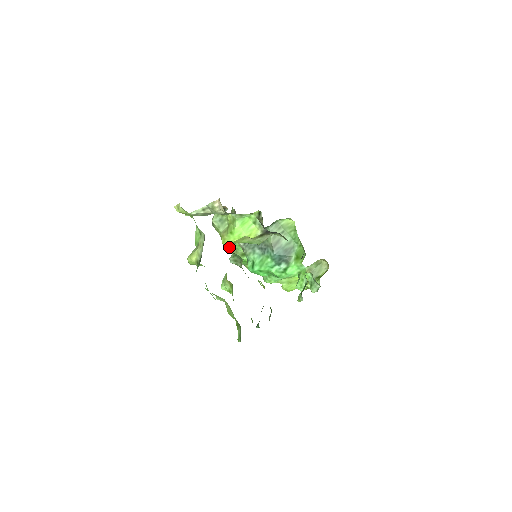
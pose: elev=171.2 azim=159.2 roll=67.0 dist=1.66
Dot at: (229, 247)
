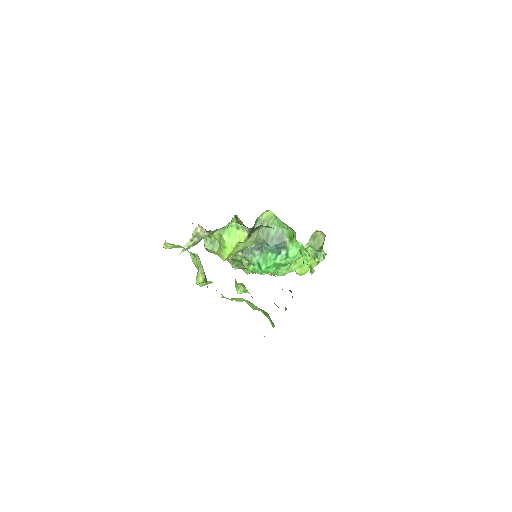
Dot at: occluded
